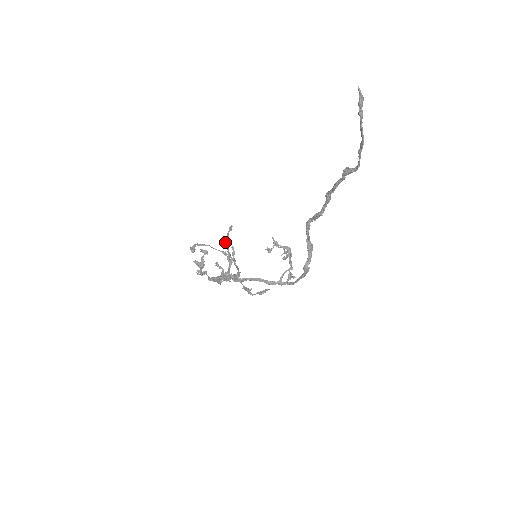
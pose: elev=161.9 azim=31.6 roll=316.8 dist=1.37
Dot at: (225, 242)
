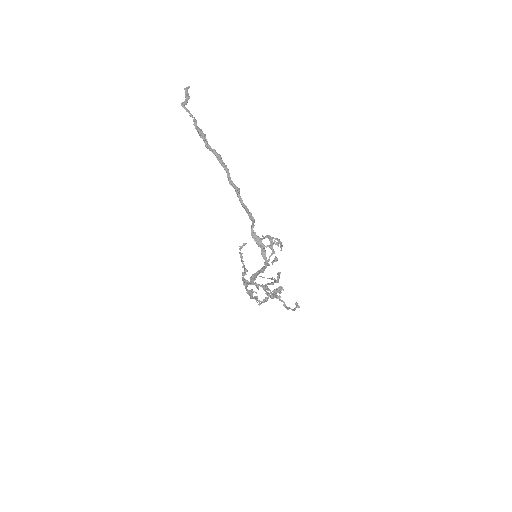
Dot at: (240, 255)
